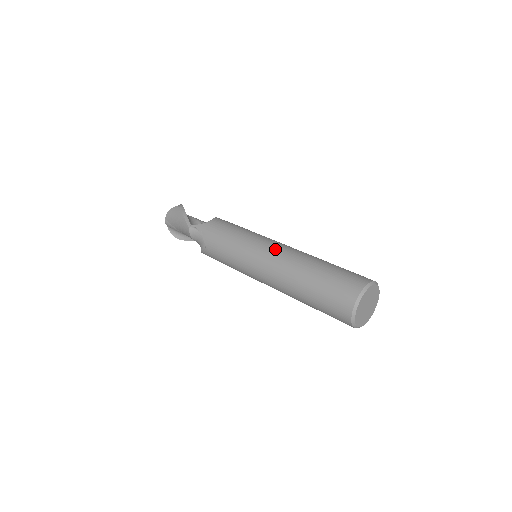
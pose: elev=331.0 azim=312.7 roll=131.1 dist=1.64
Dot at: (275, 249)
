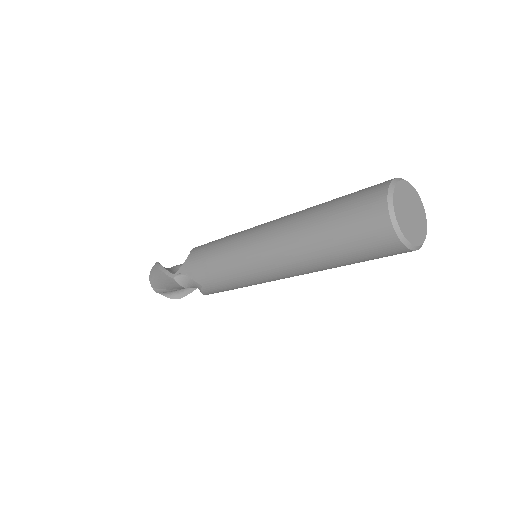
Dot at: (264, 232)
